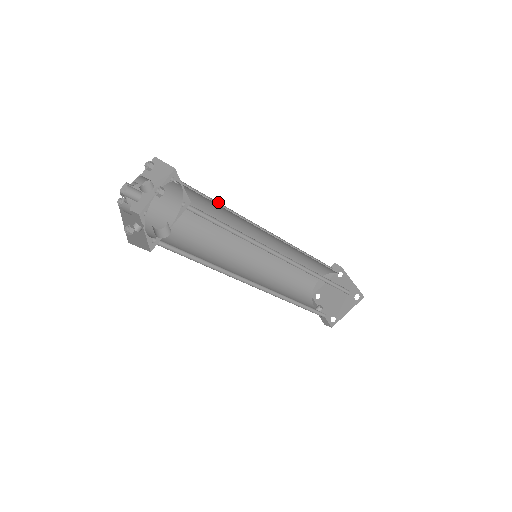
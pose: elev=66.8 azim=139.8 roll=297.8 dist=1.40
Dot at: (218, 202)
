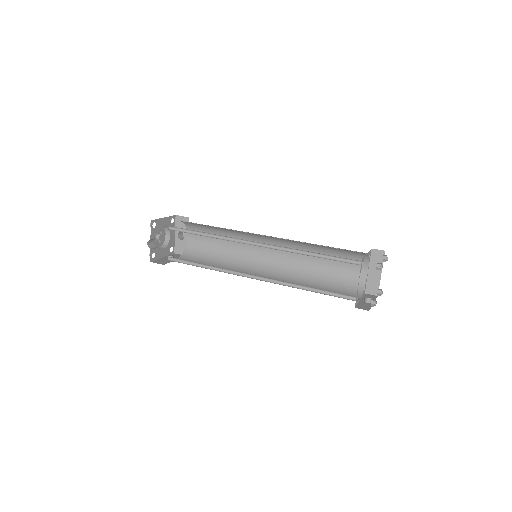
Dot at: occluded
